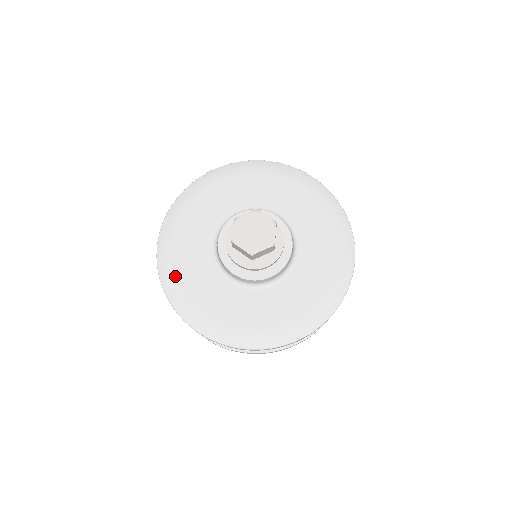
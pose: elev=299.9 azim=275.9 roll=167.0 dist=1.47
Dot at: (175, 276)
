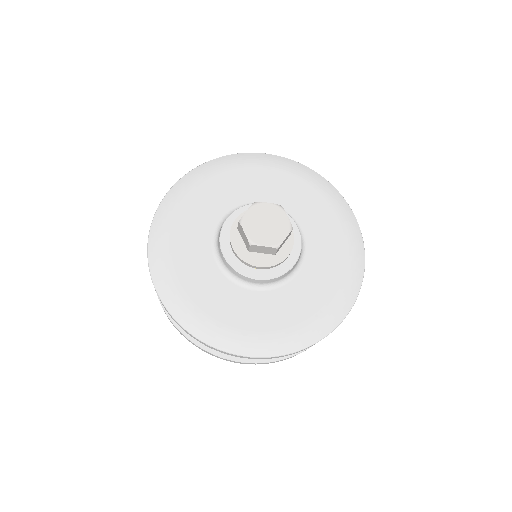
Dot at: (168, 227)
